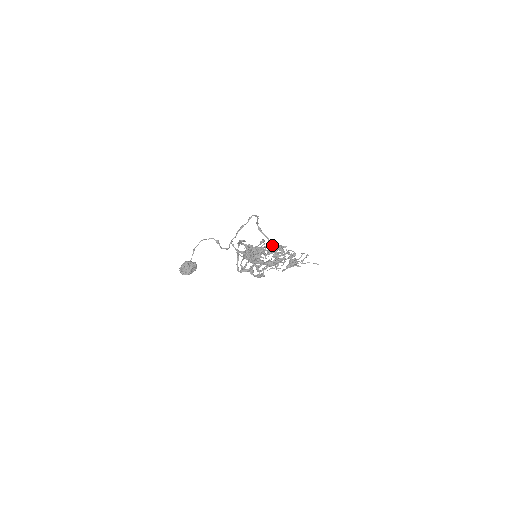
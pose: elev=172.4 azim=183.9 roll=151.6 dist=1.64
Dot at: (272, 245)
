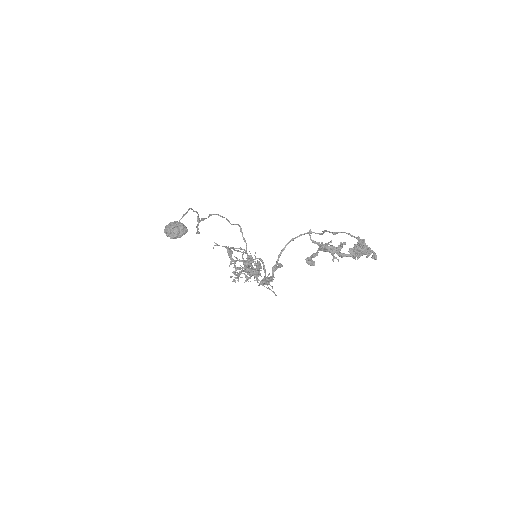
Dot at: occluded
